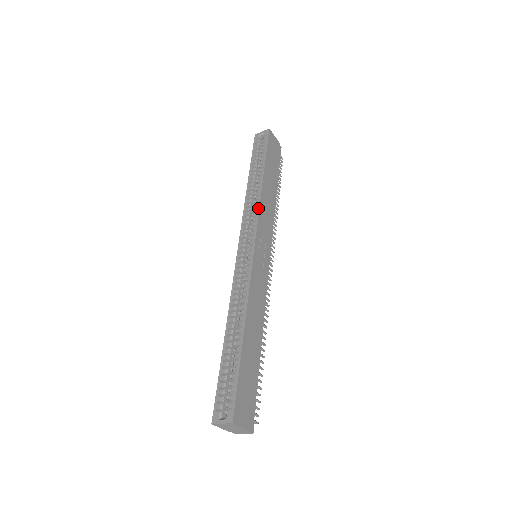
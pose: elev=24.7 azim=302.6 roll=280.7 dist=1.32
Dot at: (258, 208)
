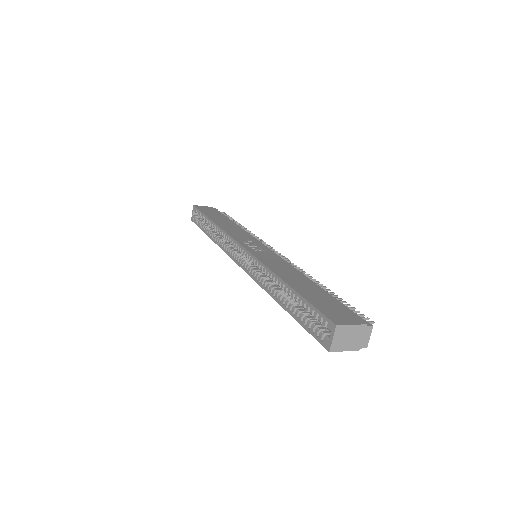
Dot at: (225, 233)
